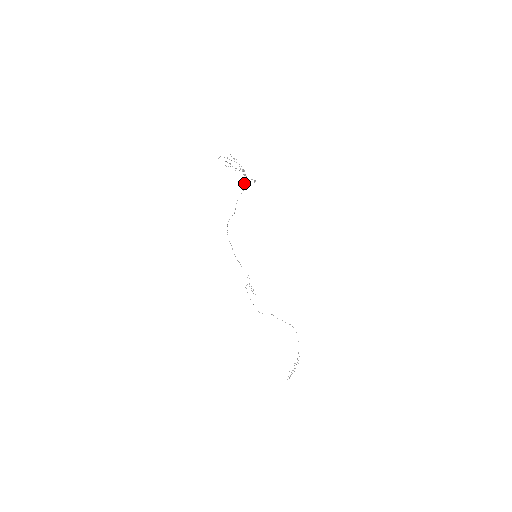
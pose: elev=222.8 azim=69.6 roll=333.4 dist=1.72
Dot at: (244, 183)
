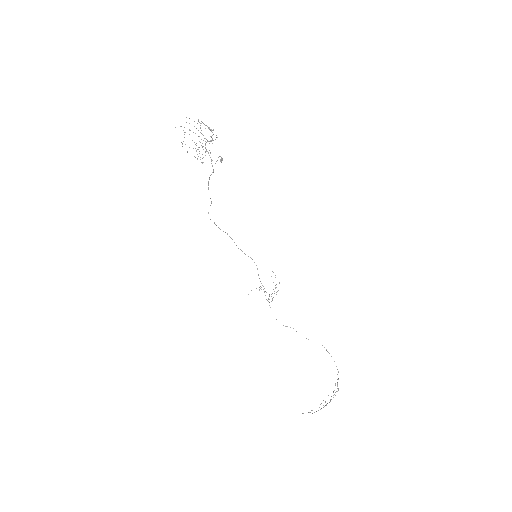
Dot at: (211, 163)
